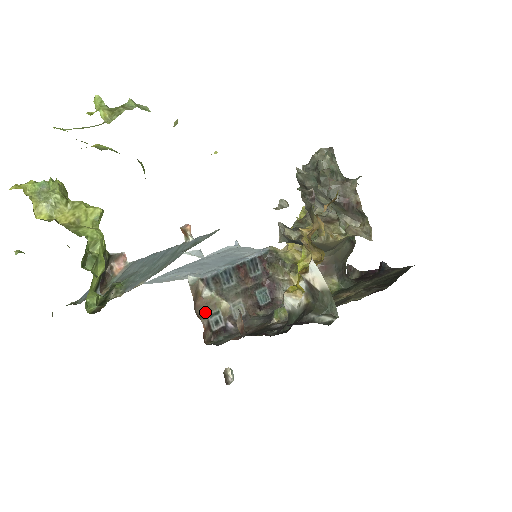
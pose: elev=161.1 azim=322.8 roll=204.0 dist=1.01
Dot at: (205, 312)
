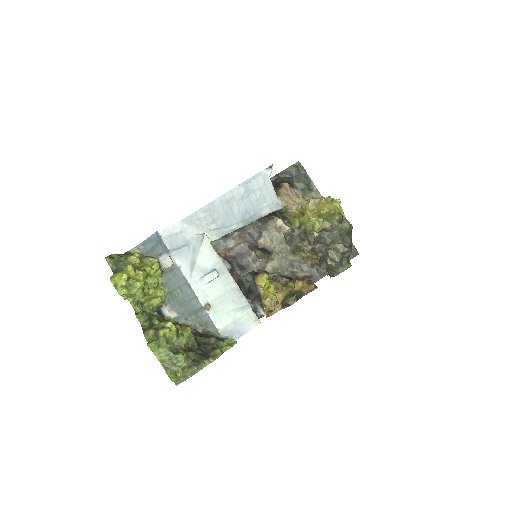
Dot at: occluded
